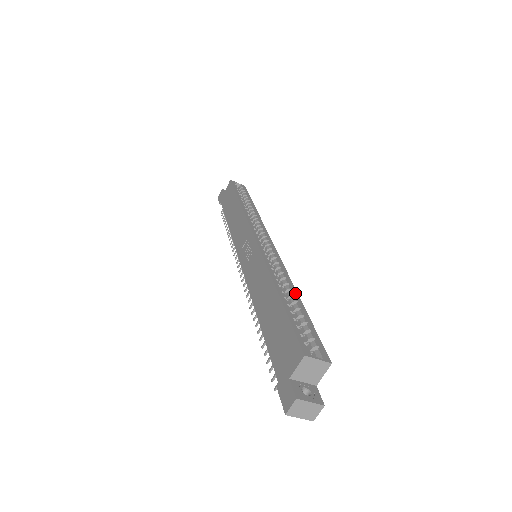
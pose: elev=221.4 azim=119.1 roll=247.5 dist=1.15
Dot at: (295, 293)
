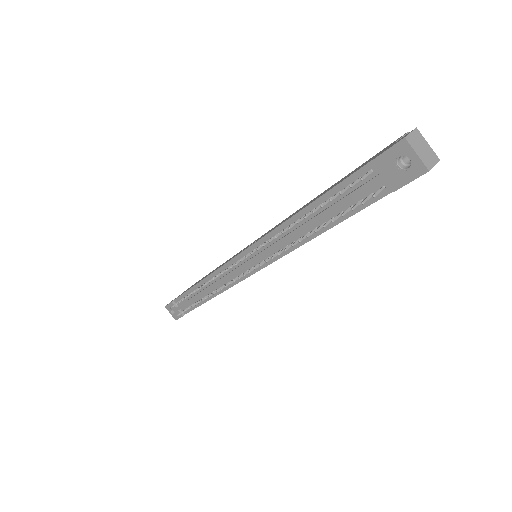
Dot at: occluded
